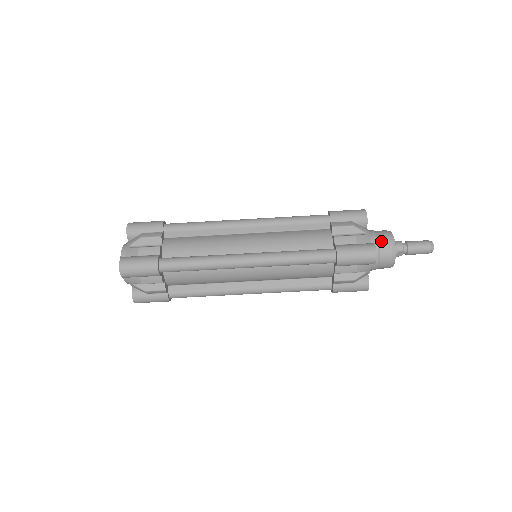
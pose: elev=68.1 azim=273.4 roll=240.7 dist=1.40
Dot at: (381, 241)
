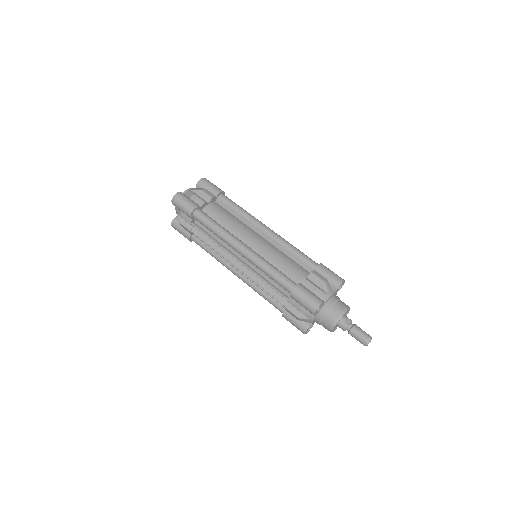
Dot at: occluded
